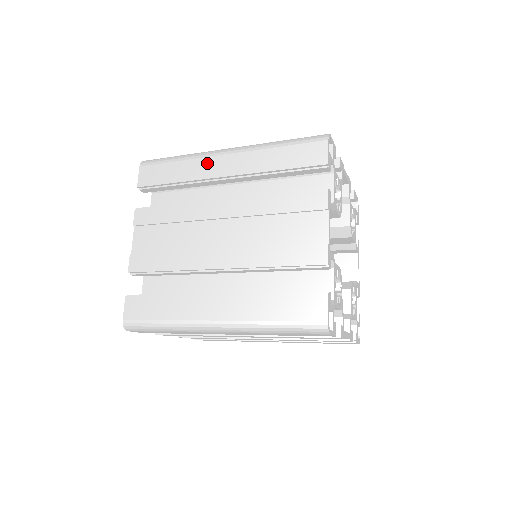
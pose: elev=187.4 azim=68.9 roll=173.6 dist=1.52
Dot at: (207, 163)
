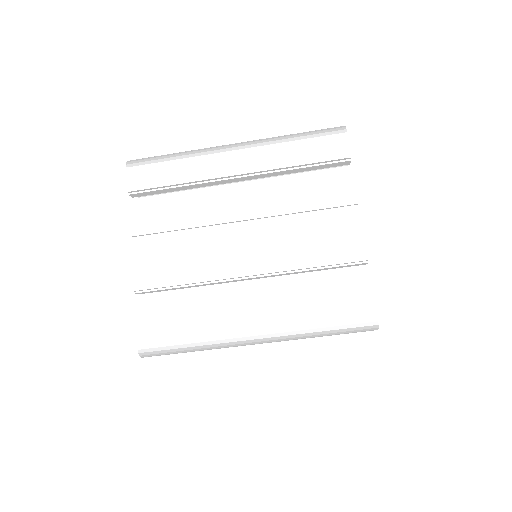
Dot at: occluded
